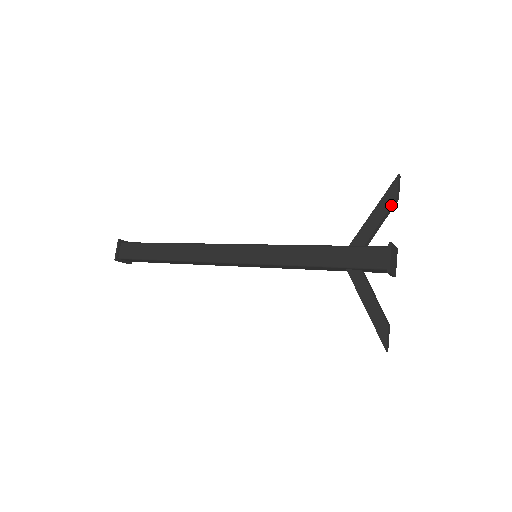
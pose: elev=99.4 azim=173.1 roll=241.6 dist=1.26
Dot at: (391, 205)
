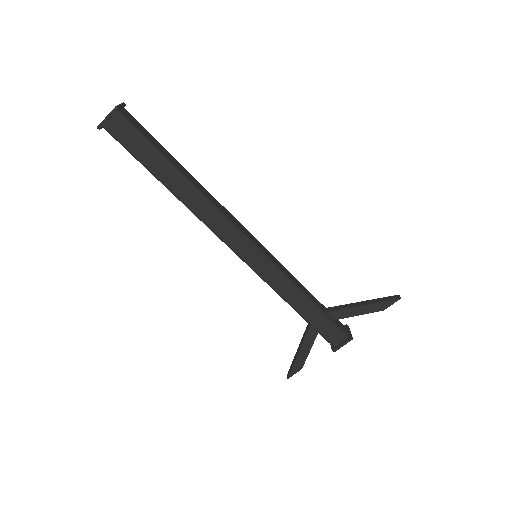
Dot at: occluded
